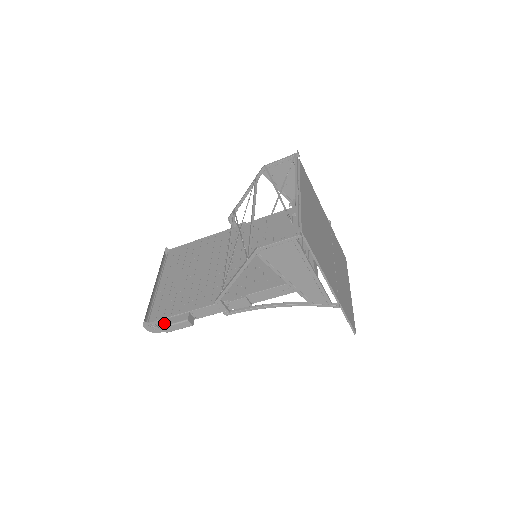
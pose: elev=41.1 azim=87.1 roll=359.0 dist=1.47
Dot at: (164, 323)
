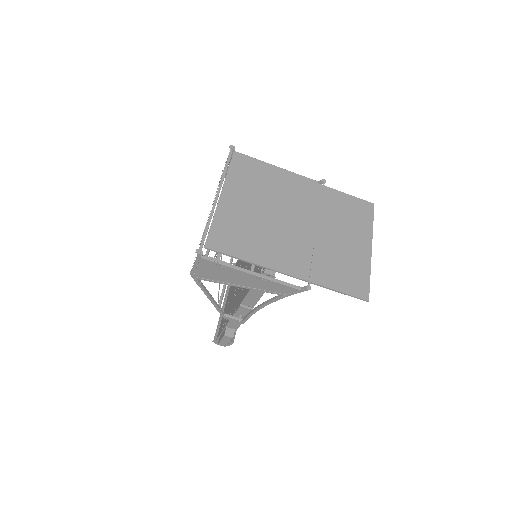
Dot at: (219, 340)
